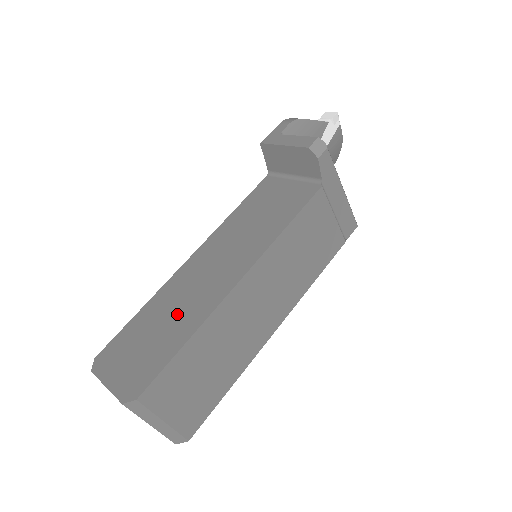
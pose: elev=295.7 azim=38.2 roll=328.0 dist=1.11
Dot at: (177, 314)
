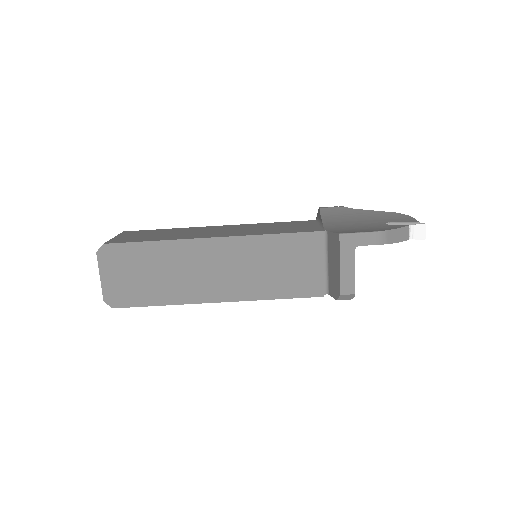
Dot at: (170, 279)
